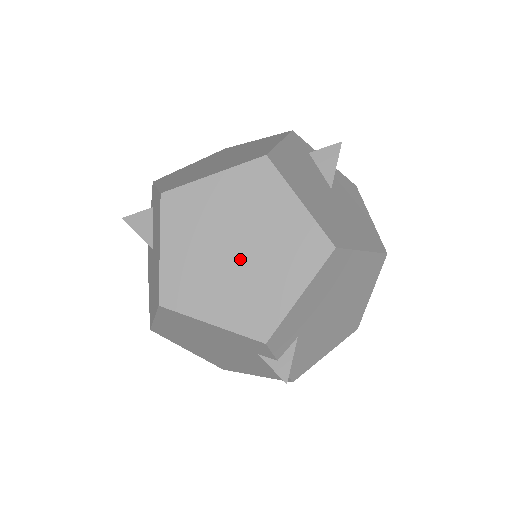
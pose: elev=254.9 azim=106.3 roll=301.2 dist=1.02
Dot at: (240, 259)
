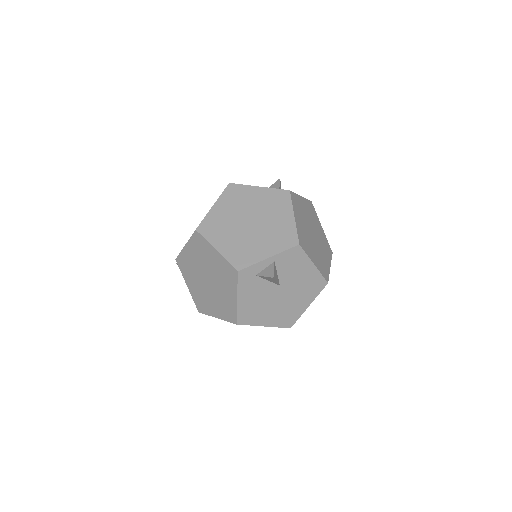
Dot at: occluded
